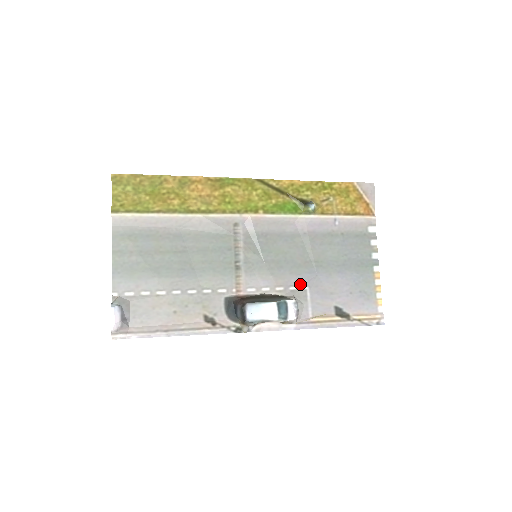
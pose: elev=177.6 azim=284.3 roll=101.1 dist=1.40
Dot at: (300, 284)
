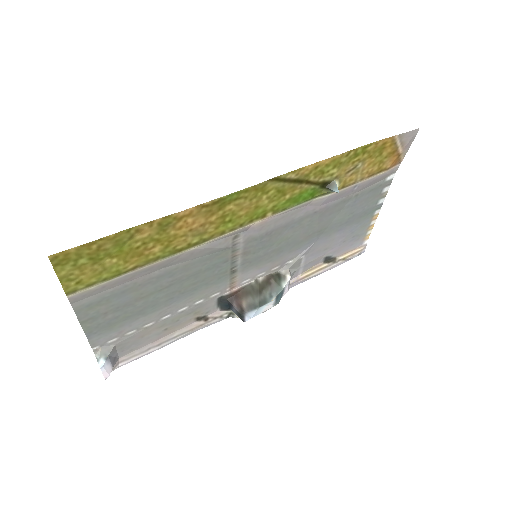
Dot at: (297, 256)
